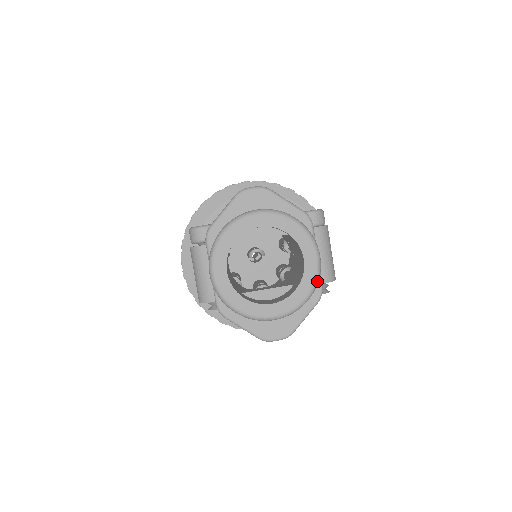
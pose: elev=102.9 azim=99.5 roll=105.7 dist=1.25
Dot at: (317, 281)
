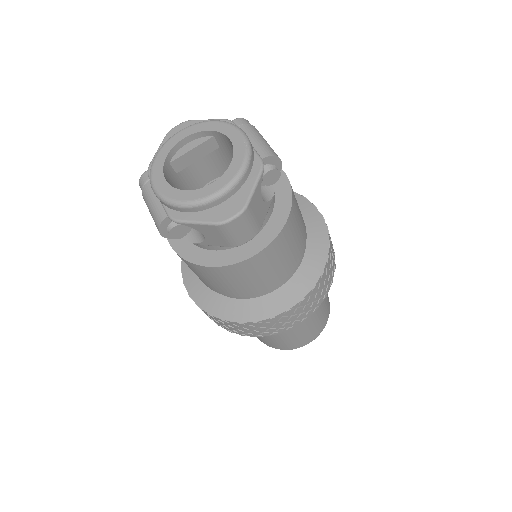
Dot at: (249, 150)
